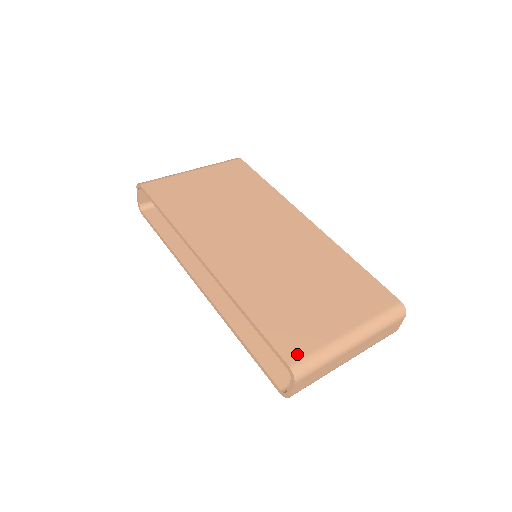
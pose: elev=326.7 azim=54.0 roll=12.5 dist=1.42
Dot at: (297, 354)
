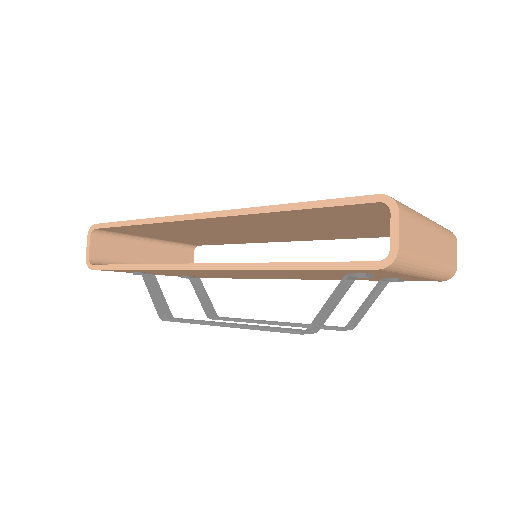
Dot at: occluded
